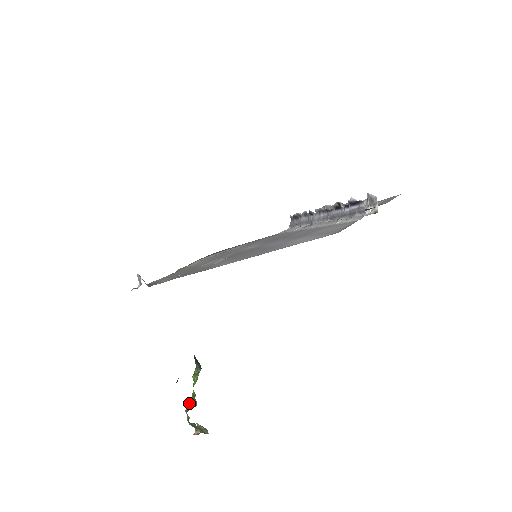
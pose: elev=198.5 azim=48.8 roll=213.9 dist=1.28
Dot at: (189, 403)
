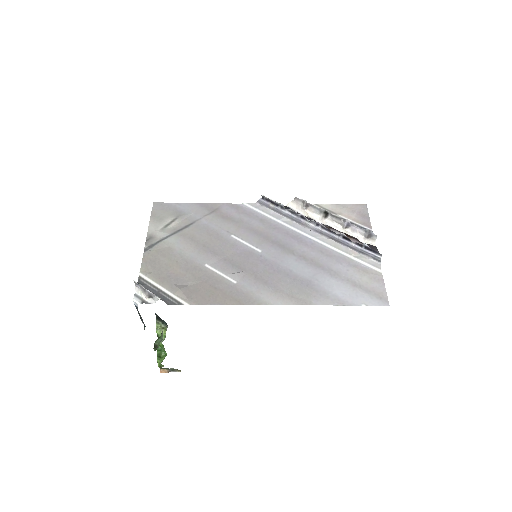
Dot at: (158, 354)
